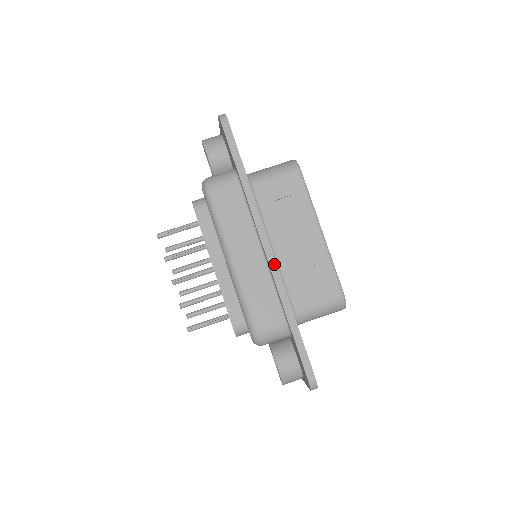
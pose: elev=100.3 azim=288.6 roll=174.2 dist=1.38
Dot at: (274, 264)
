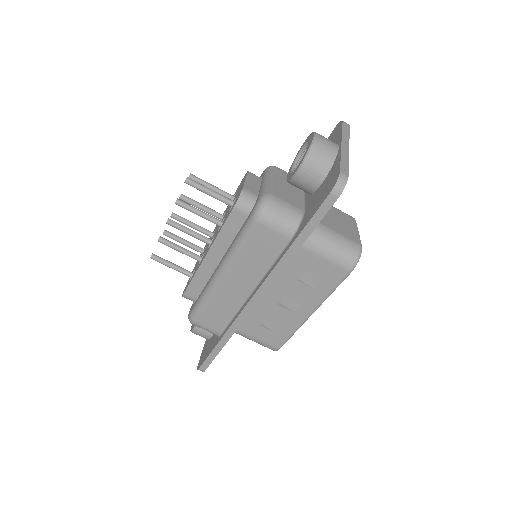
Dot at: (248, 311)
